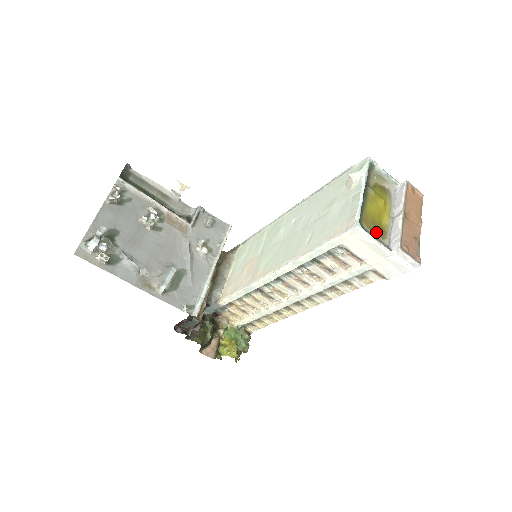
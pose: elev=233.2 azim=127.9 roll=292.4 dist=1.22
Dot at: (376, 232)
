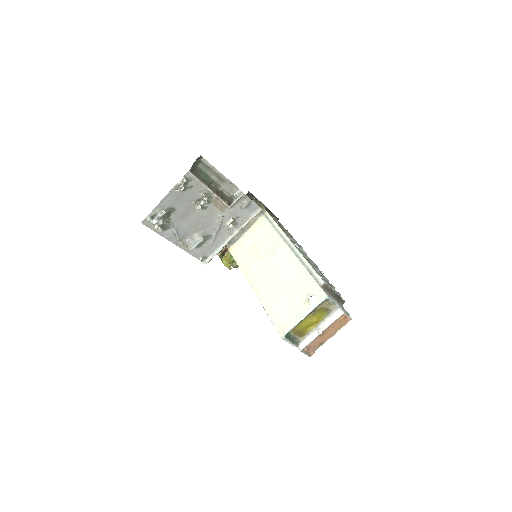
Dot at: (298, 335)
